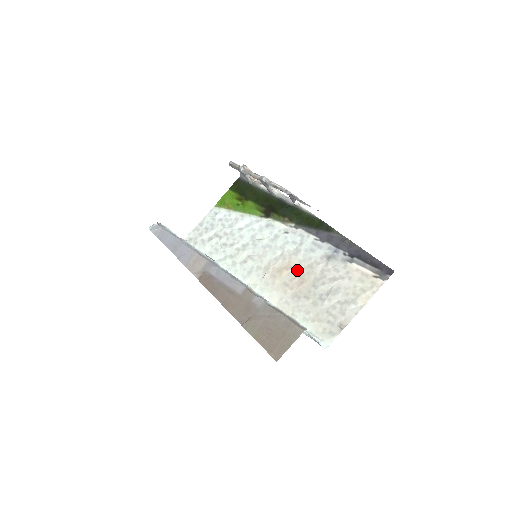
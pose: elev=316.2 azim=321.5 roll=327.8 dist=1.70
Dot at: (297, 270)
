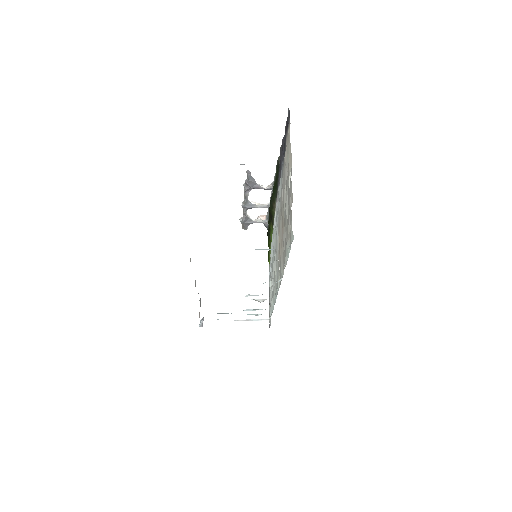
Dot at: (280, 224)
